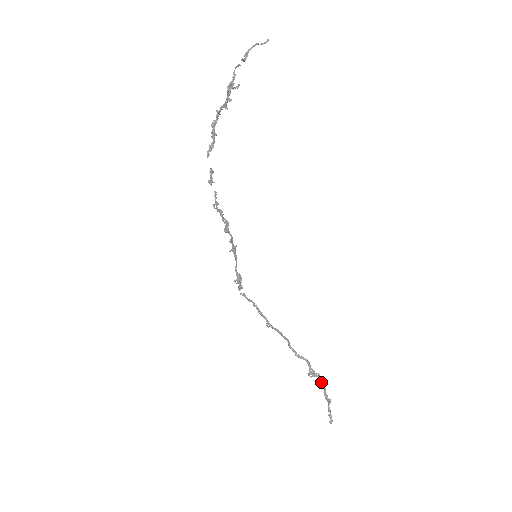
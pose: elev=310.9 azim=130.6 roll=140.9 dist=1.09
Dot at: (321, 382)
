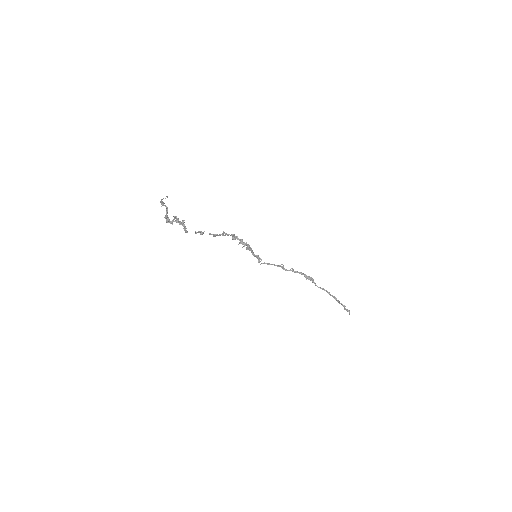
Dot at: (335, 299)
